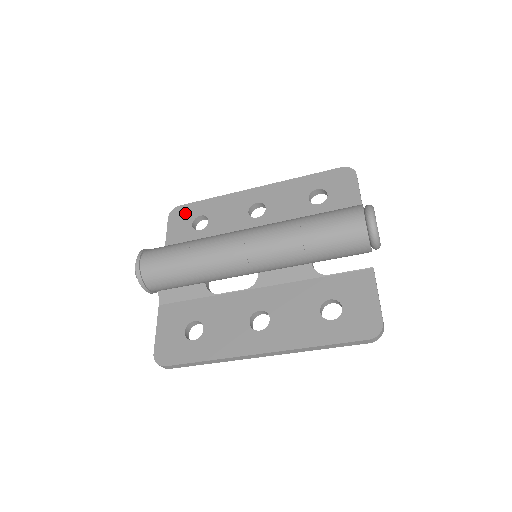
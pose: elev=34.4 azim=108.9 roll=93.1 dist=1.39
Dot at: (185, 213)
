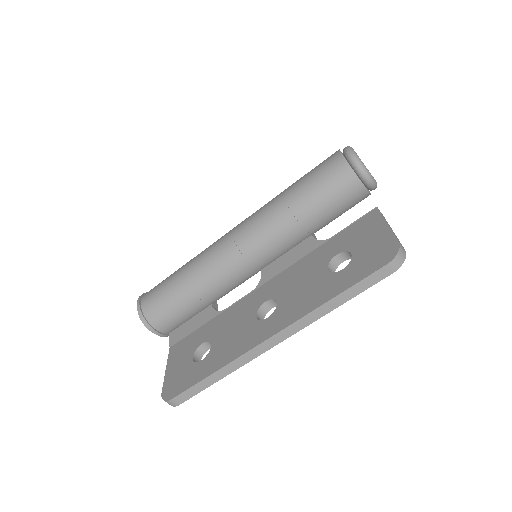
Dot at: occluded
